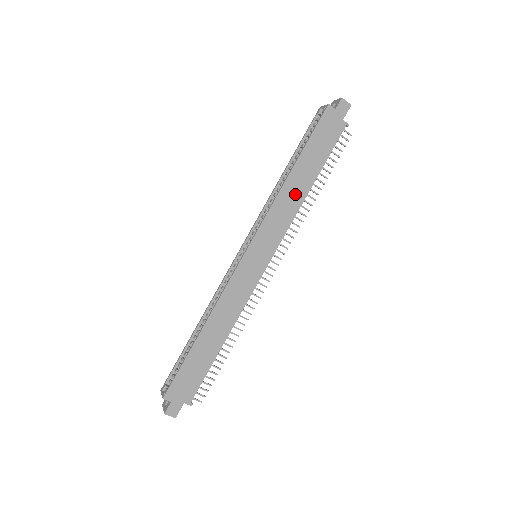
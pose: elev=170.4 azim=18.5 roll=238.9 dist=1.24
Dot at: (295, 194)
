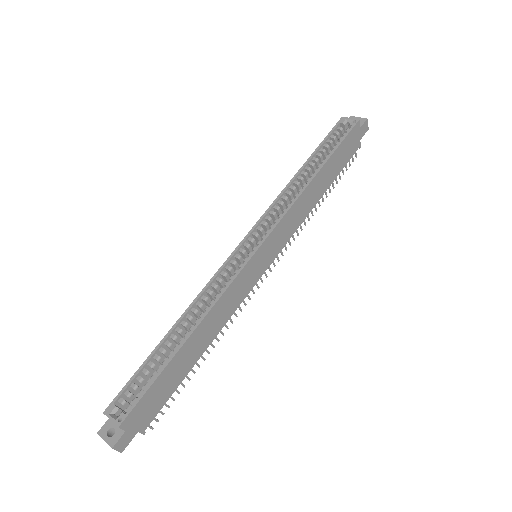
Dot at: (310, 200)
